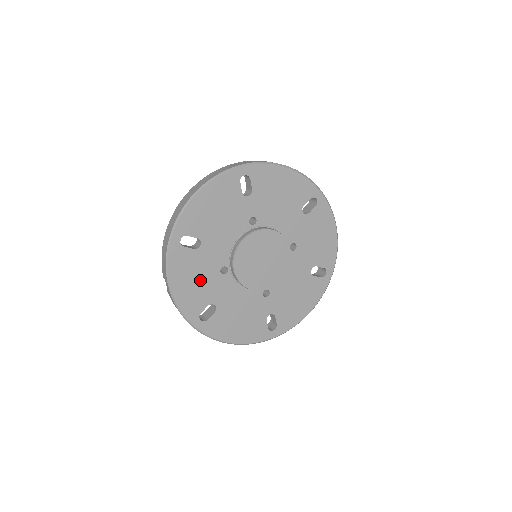
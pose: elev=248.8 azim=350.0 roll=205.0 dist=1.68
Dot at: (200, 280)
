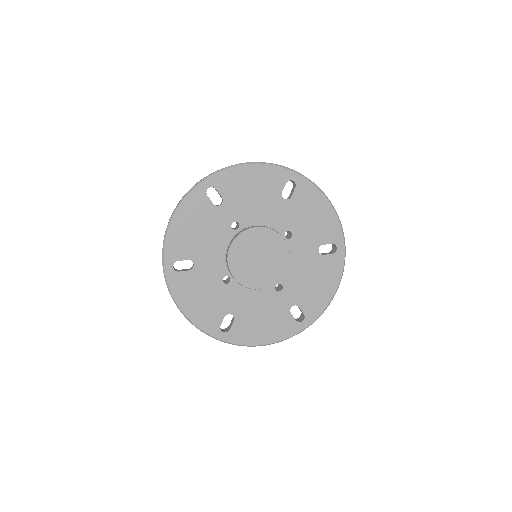
Dot at: (207, 296)
